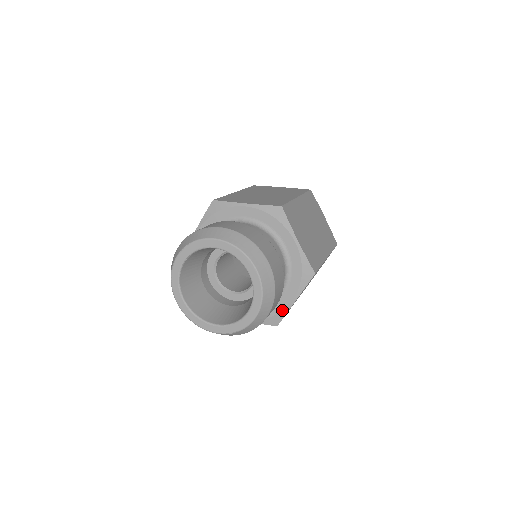
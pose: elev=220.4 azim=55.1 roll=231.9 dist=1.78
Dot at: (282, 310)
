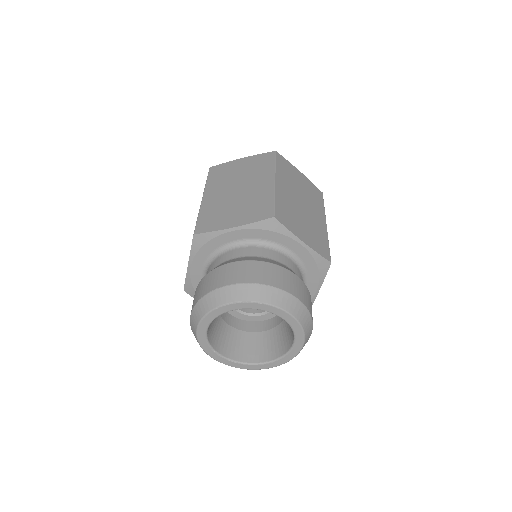
Dot at: occluded
